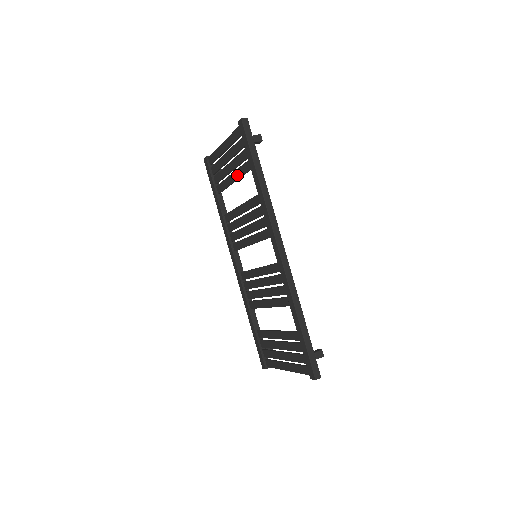
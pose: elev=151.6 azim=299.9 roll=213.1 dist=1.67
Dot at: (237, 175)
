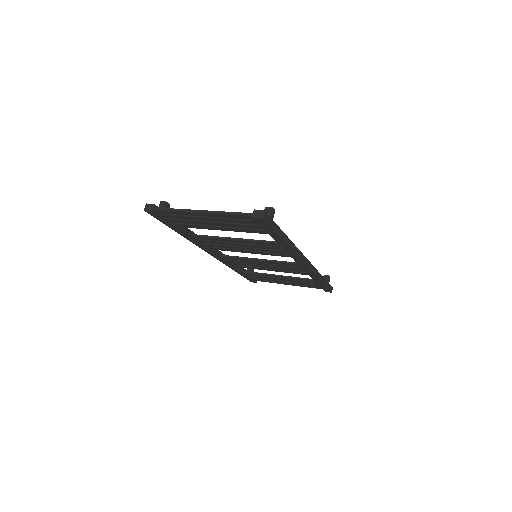
Dot at: (234, 231)
